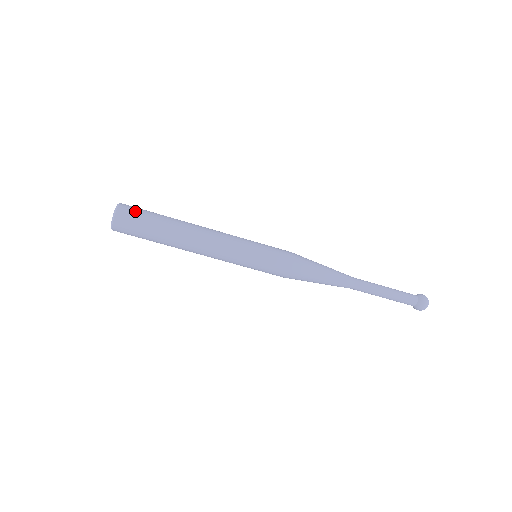
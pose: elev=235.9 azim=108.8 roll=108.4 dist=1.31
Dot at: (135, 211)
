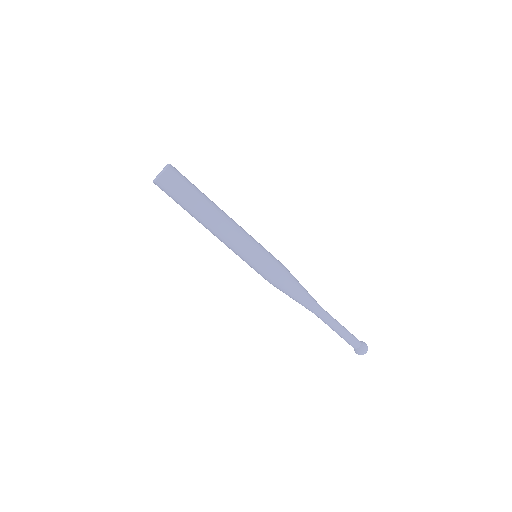
Dot at: (175, 183)
